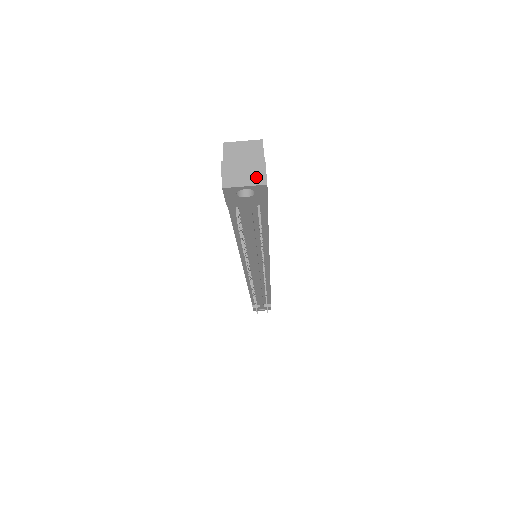
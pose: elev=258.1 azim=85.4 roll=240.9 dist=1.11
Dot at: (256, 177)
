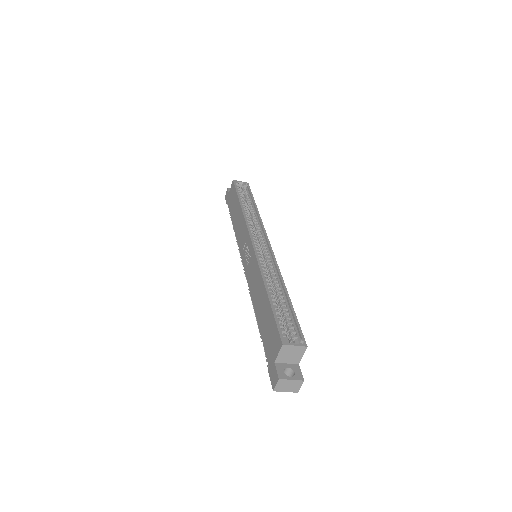
Dot at: (294, 389)
